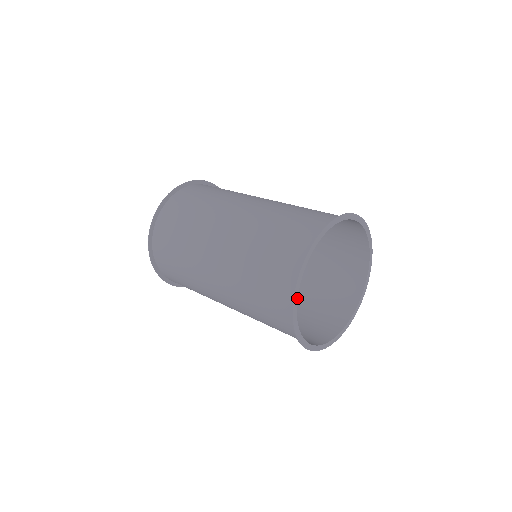
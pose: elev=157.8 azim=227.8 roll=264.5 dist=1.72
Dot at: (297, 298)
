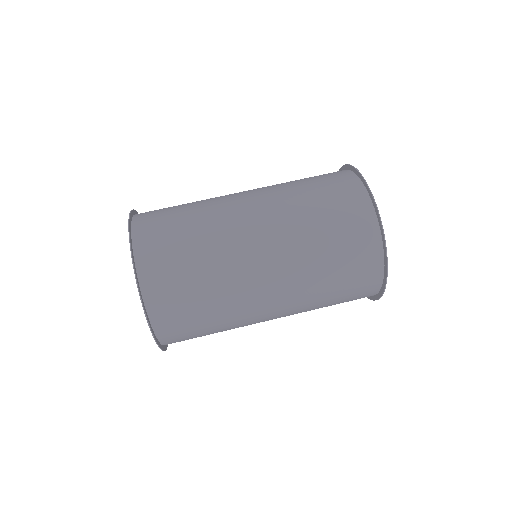
Dot at: occluded
